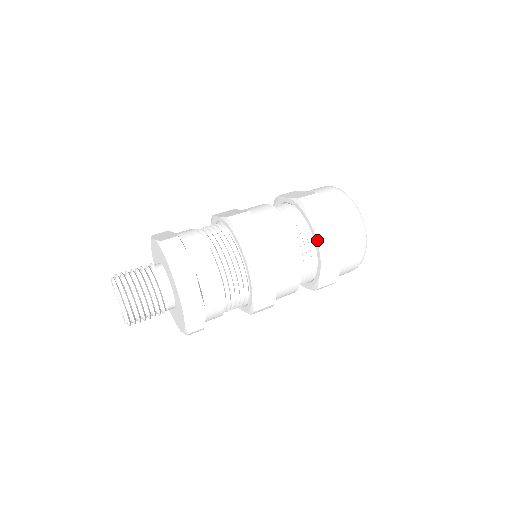
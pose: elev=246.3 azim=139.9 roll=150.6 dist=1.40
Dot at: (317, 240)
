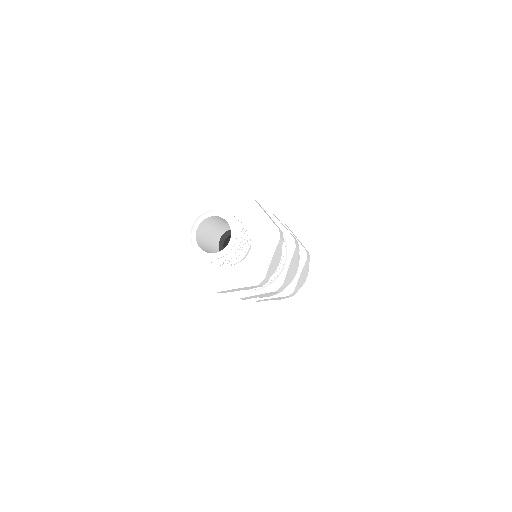
Dot at: (301, 246)
